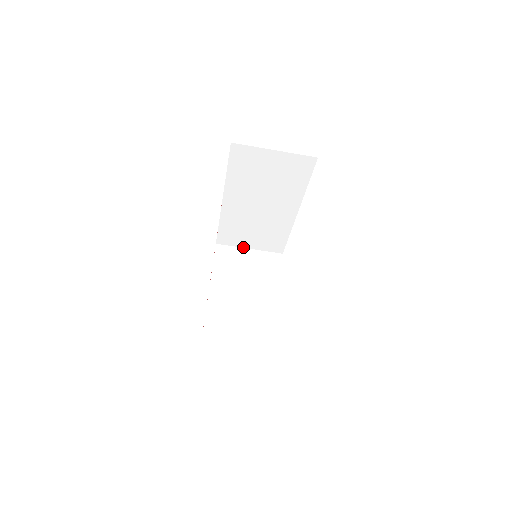
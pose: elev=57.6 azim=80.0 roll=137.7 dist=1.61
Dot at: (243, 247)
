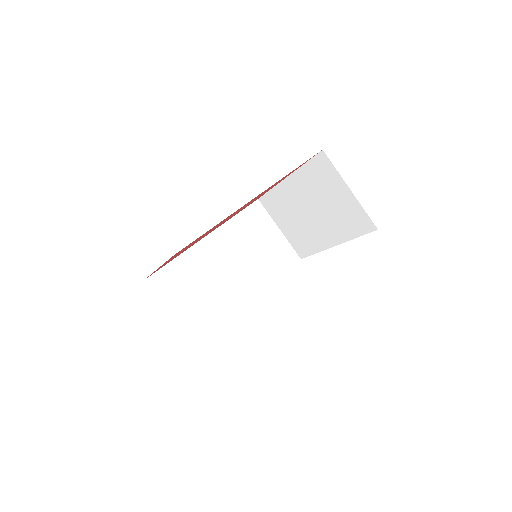
Dot at: (166, 309)
